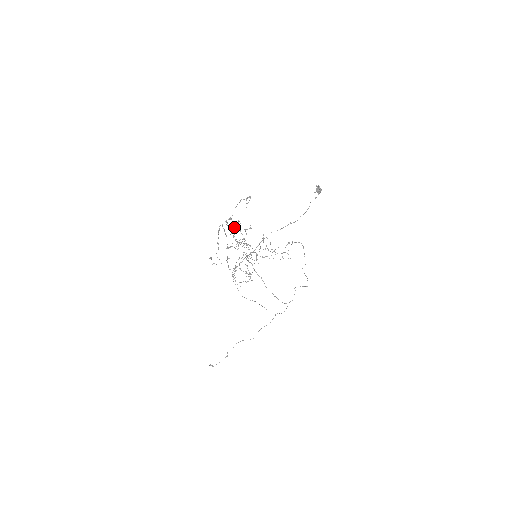
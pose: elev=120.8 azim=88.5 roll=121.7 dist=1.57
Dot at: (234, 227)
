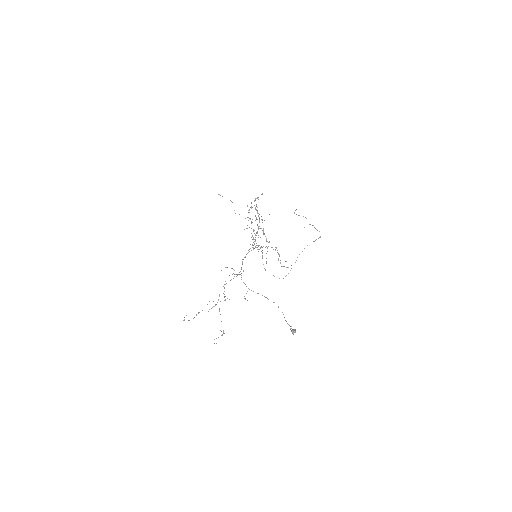
Dot at: (259, 220)
